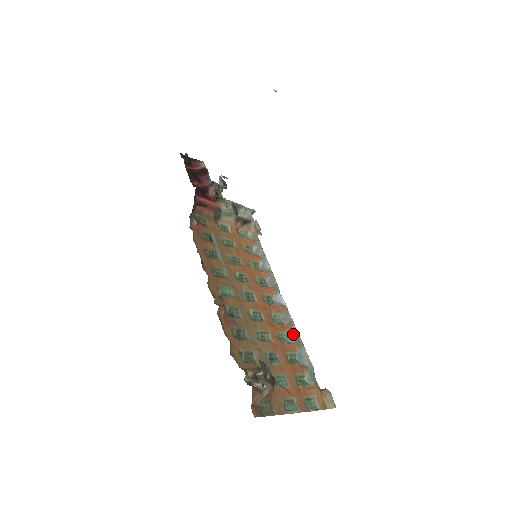
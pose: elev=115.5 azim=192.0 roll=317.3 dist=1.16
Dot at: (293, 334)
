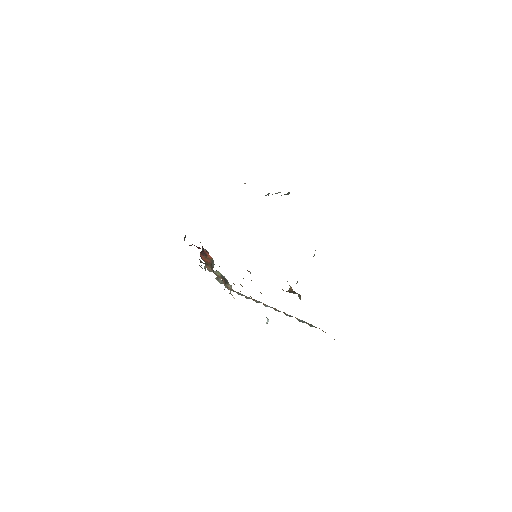
Dot at: (288, 315)
